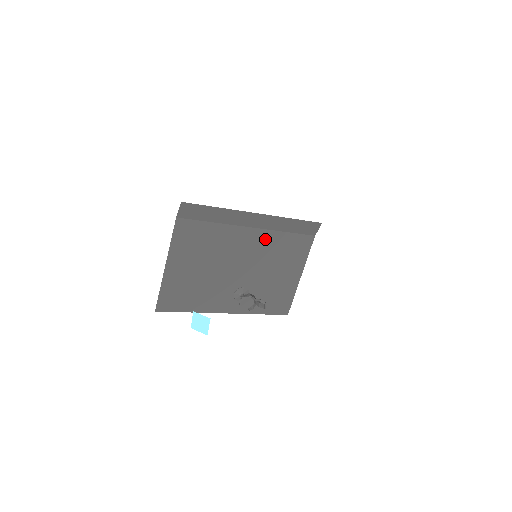
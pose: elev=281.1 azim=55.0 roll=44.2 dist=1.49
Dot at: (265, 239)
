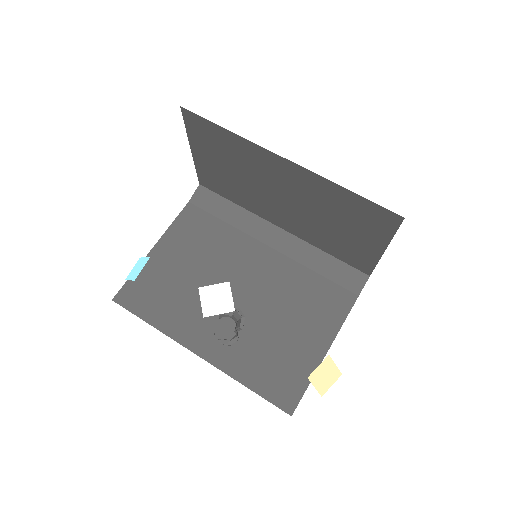
Dot at: (283, 269)
